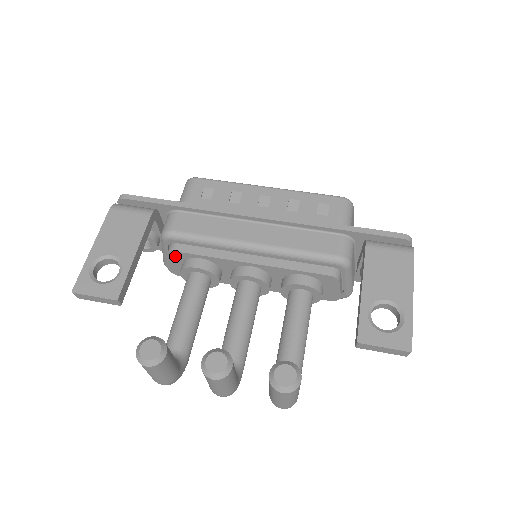
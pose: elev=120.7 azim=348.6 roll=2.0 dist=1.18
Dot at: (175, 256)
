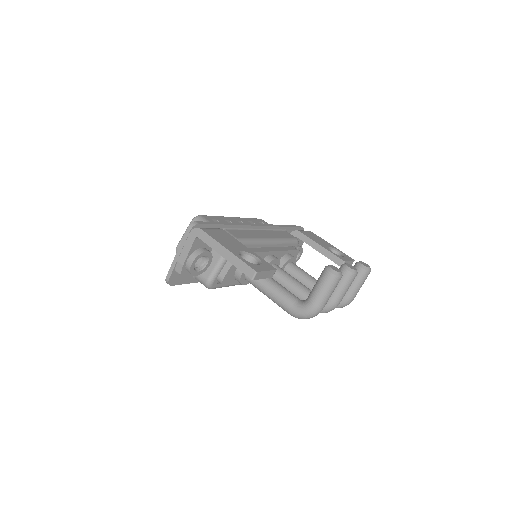
Dot at: occluded
